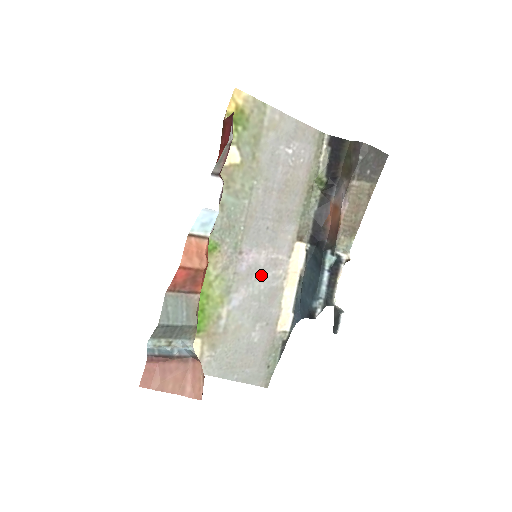
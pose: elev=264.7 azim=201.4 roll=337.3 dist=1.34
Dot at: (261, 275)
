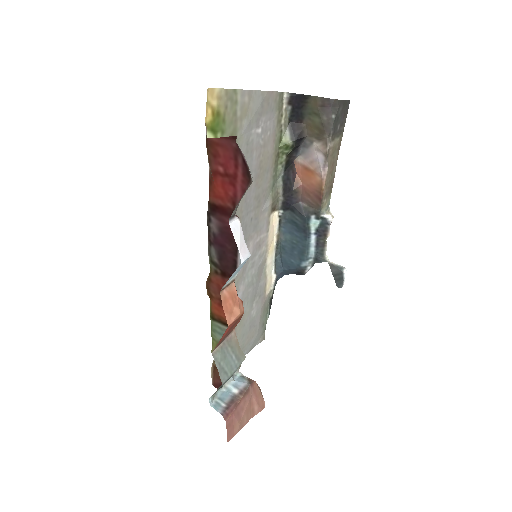
Dot at: (251, 263)
